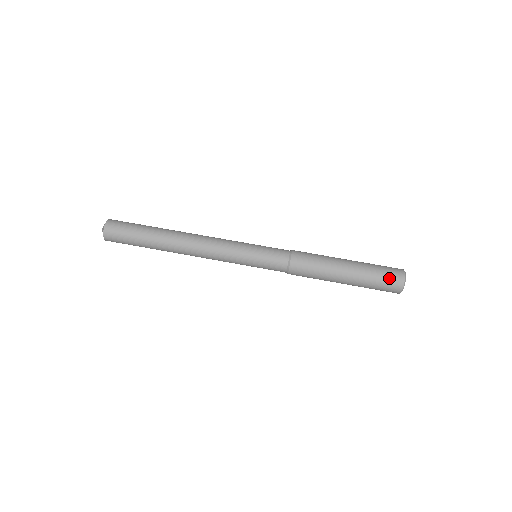
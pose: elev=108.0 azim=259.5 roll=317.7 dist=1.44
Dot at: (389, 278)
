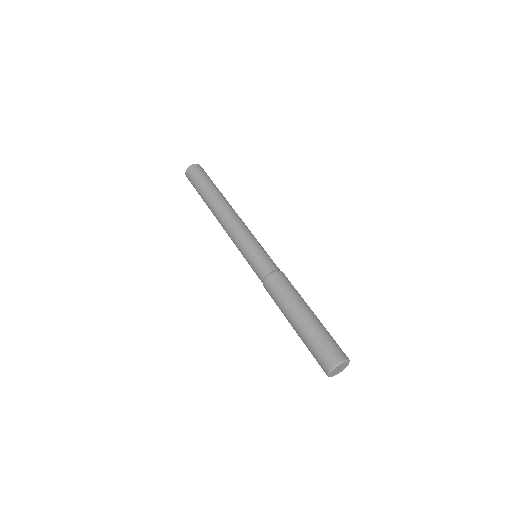
Dot at: (330, 349)
